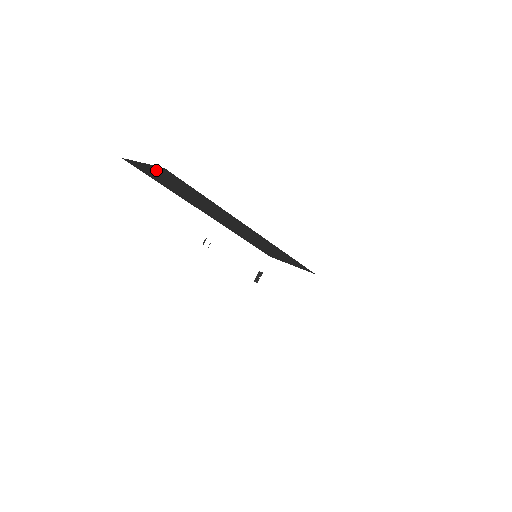
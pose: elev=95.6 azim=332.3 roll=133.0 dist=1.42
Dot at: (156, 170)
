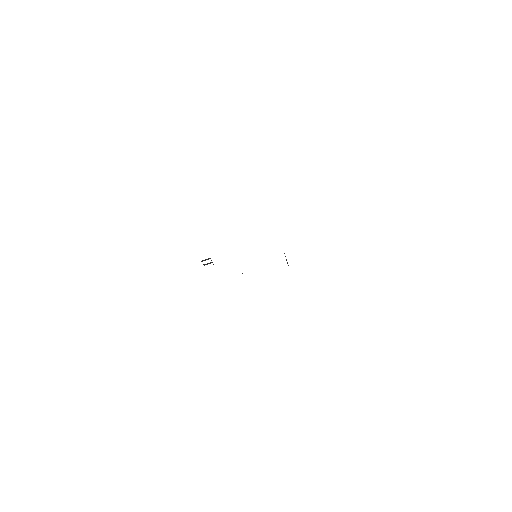
Dot at: occluded
